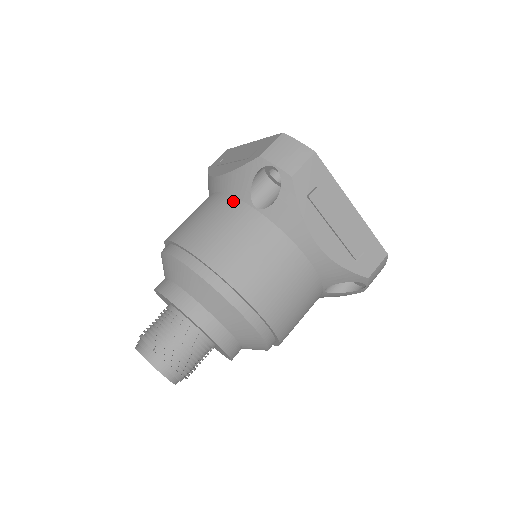
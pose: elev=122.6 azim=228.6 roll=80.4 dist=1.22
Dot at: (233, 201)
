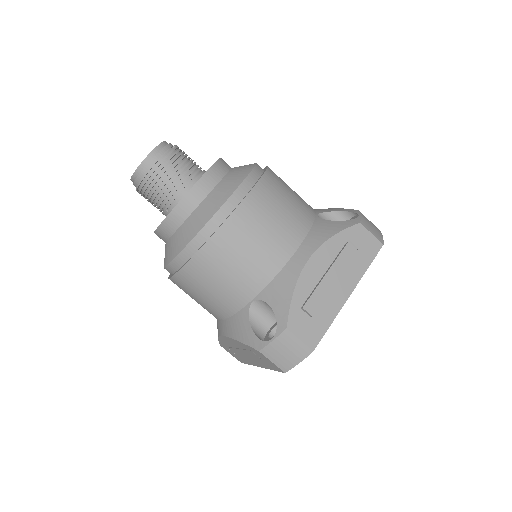
Dot at: (311, 207)
